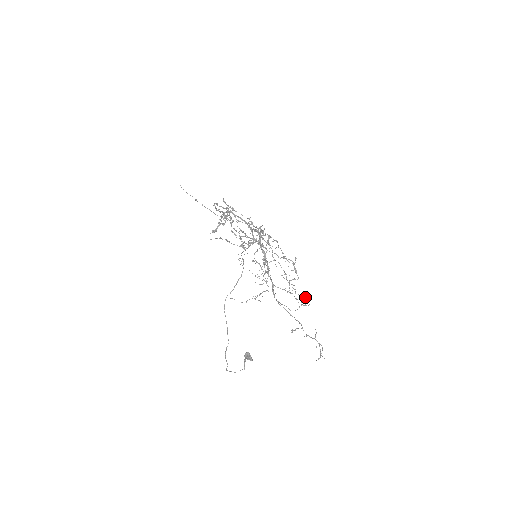
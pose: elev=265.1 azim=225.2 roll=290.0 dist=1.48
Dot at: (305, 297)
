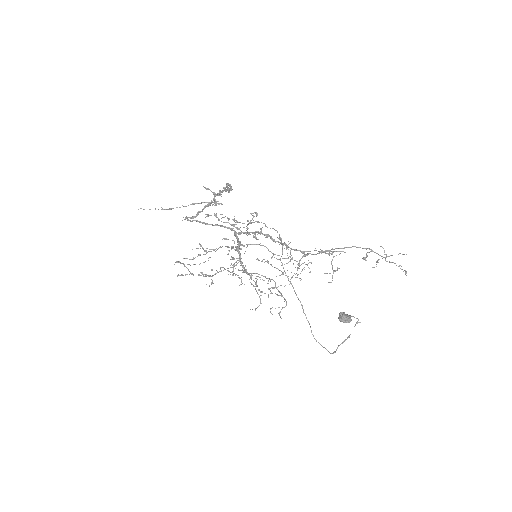
Dot at: (334, 256)
